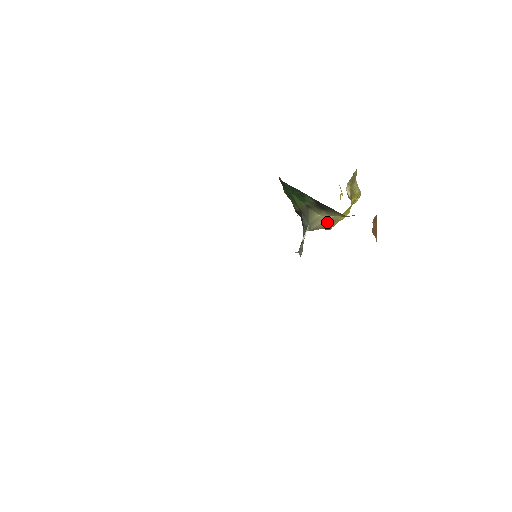
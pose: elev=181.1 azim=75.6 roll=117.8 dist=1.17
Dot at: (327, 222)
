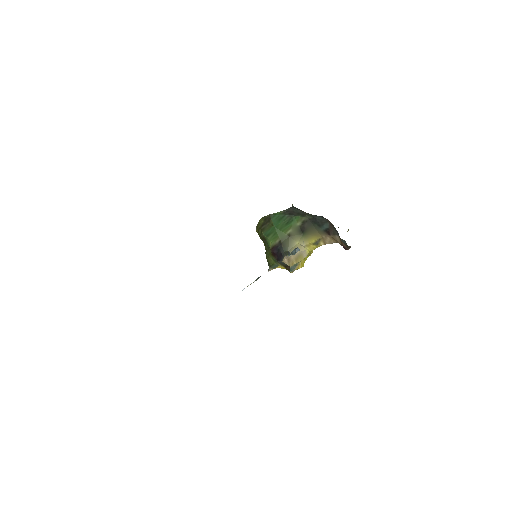
Dot at: (297, 257)
